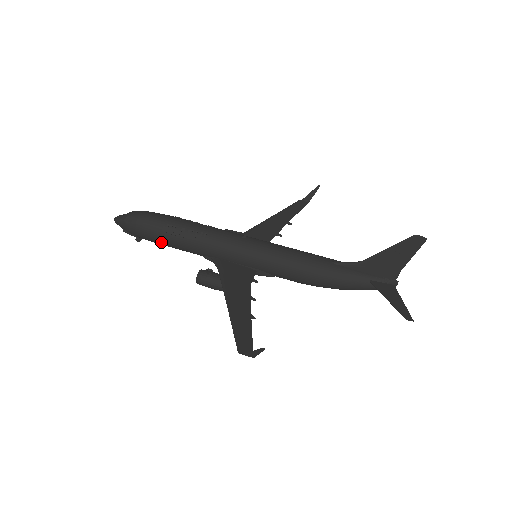
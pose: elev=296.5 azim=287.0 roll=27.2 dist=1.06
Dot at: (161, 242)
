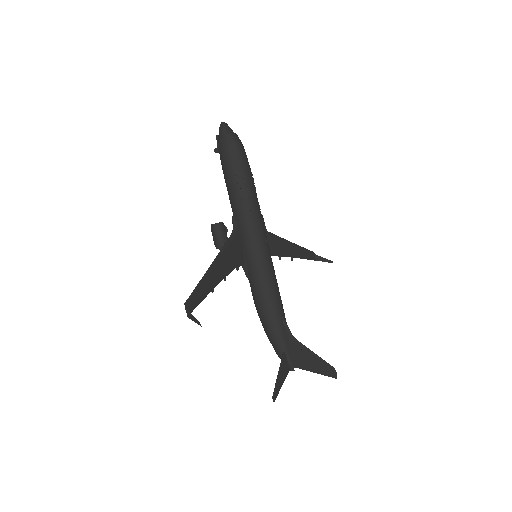
Dot at: (226, 175)
